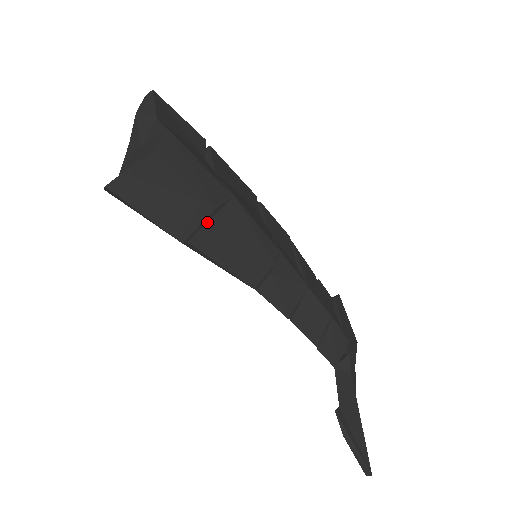
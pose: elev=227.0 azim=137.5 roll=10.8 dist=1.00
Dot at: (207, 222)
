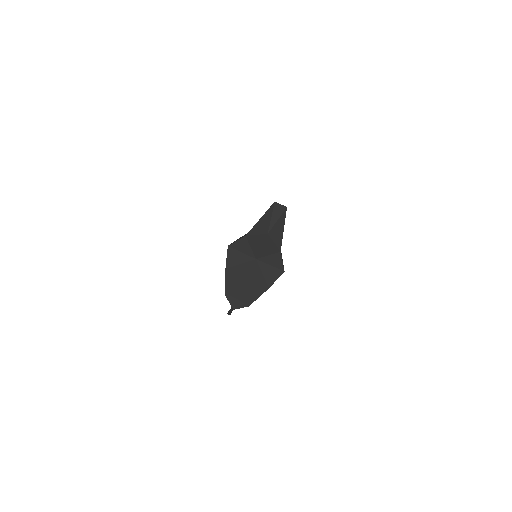
Dot at: occluded
